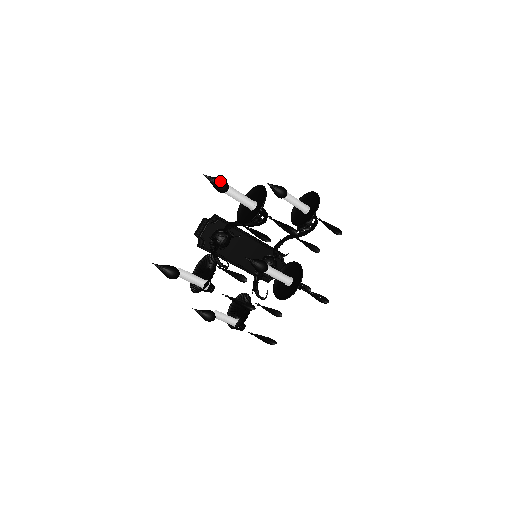
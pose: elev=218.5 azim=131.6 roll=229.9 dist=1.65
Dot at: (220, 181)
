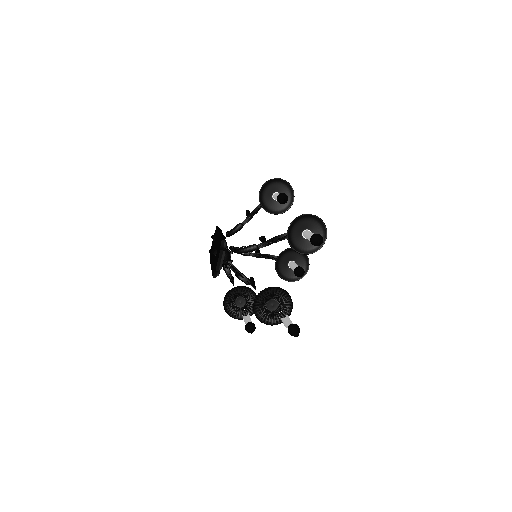
Dot at: occluded
